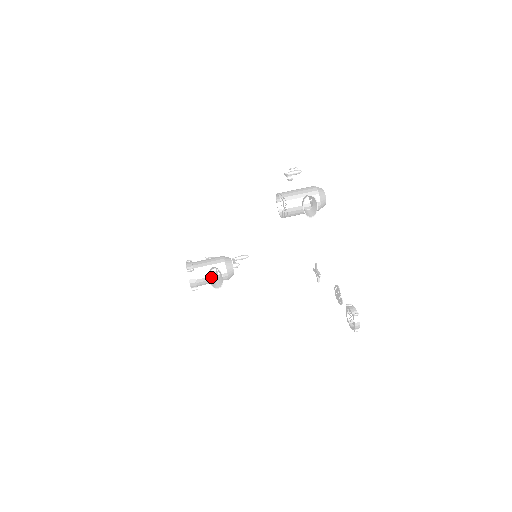
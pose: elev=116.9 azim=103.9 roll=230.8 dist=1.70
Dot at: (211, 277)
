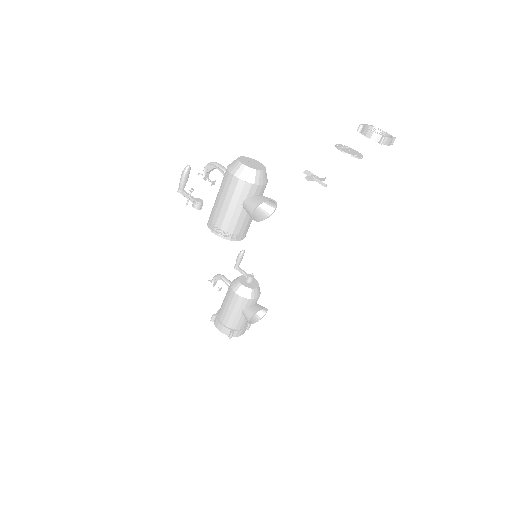
Dot at: occluded
